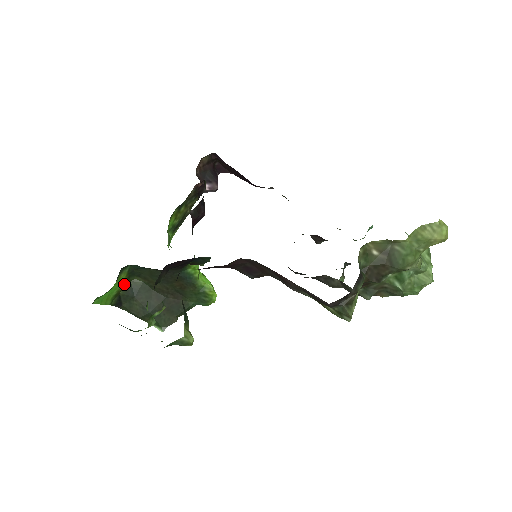
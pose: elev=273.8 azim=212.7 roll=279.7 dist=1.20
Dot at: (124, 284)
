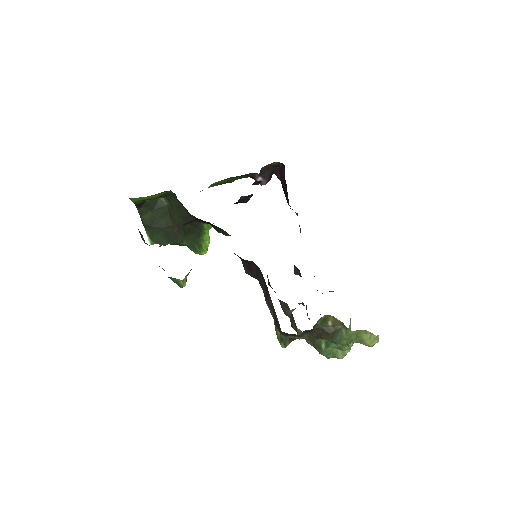
Dot at: (155, 197)
